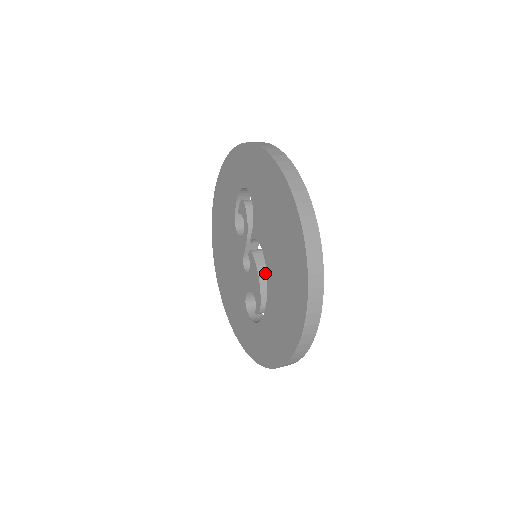
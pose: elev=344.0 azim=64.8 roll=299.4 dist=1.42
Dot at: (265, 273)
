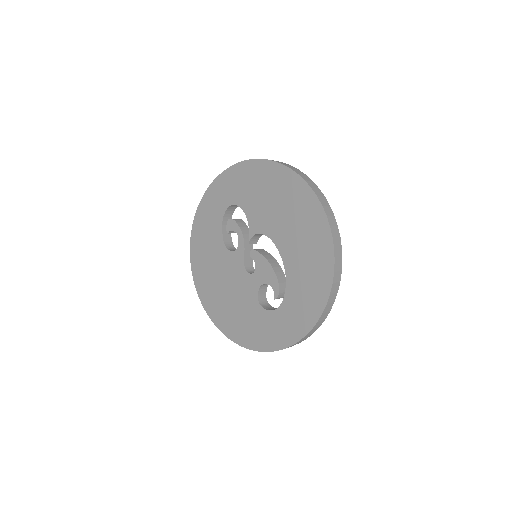
Dot at: (271, 260)
